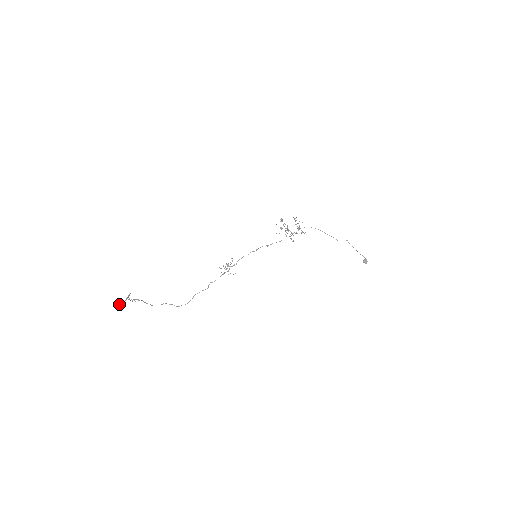
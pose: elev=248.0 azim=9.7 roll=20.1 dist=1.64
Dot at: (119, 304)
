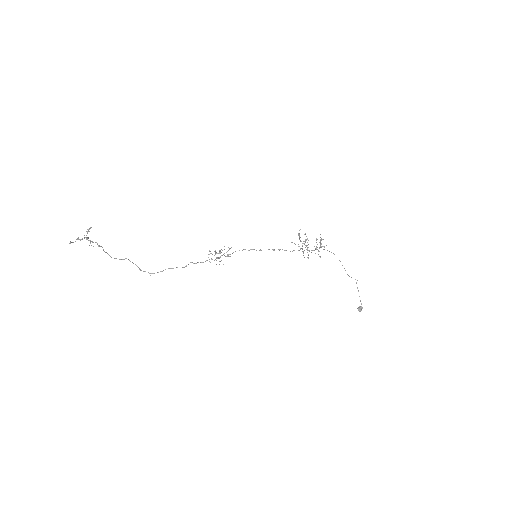
Dot at: (72, 242)
